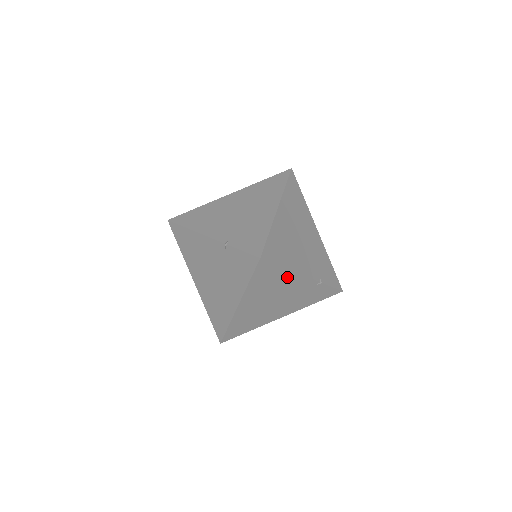
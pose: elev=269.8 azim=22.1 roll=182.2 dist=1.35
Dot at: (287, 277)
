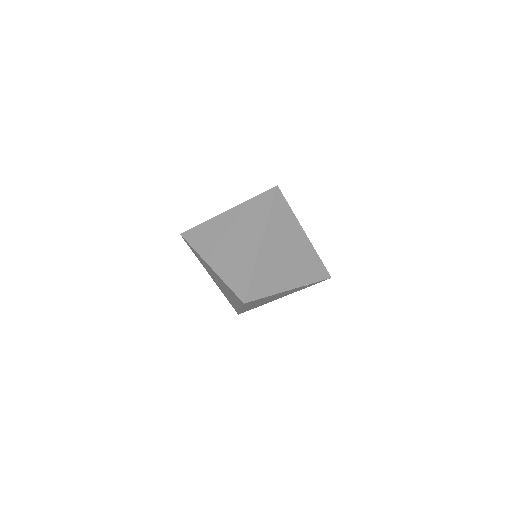
Dot at: (274, 295)
